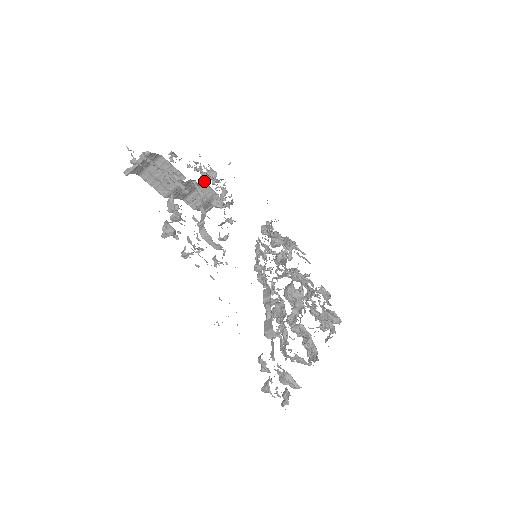
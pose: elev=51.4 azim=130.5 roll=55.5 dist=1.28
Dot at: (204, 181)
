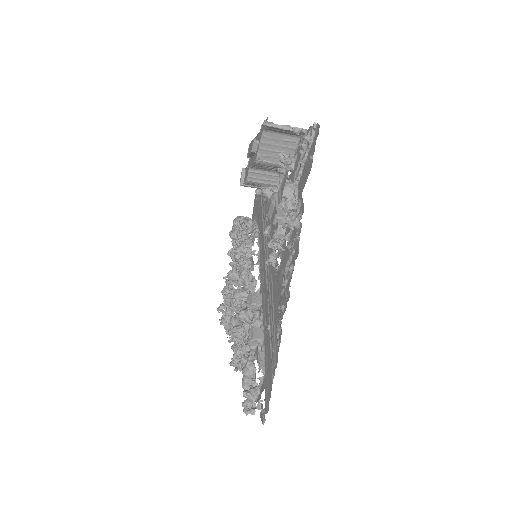
Dot at: occluded
